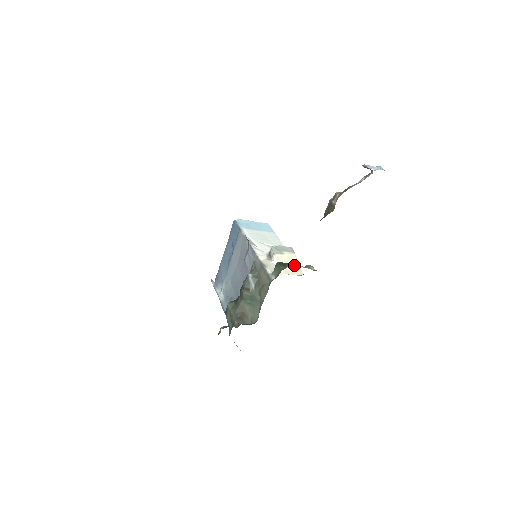
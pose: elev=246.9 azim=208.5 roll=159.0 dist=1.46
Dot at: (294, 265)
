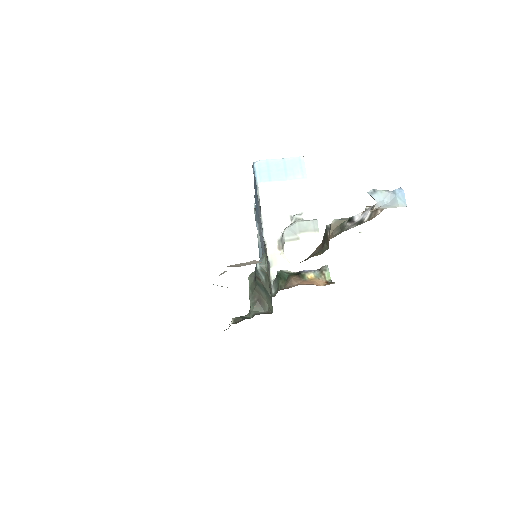
Dot at: occluded
